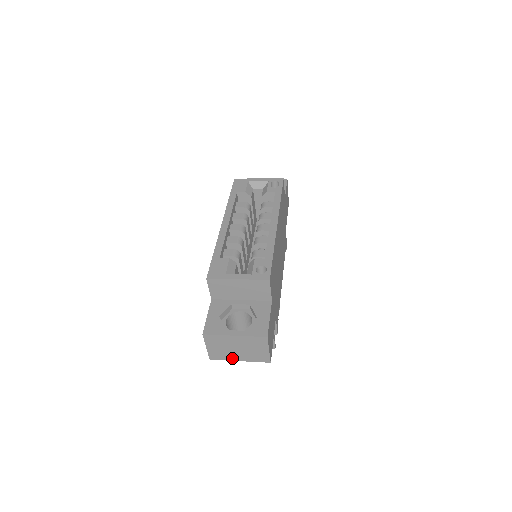
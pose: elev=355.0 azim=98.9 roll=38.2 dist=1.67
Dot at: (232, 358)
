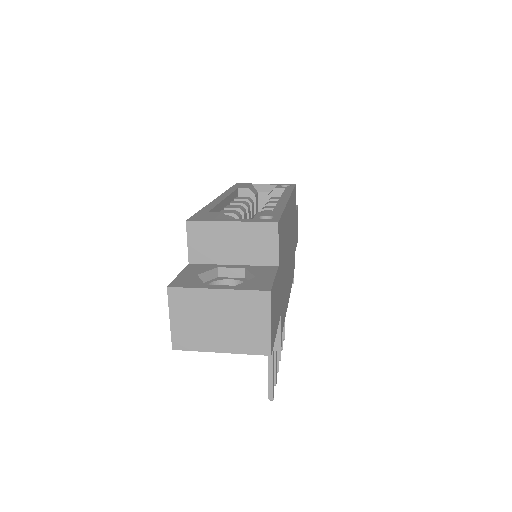
Dot at: (209, 345)
